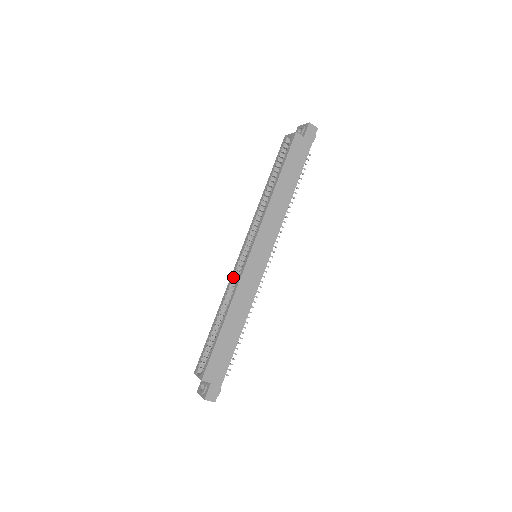
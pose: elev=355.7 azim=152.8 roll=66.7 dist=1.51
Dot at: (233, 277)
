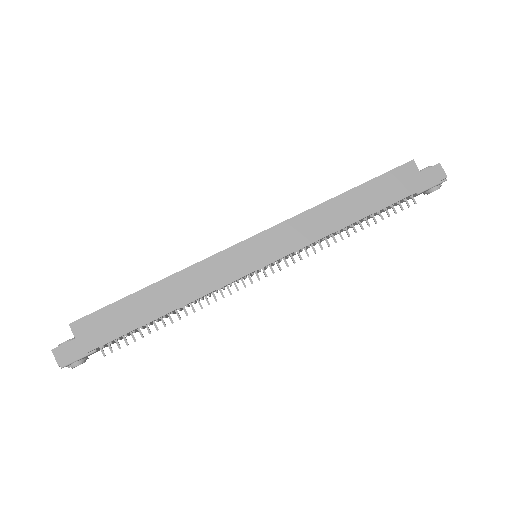
Dot at: occluded
